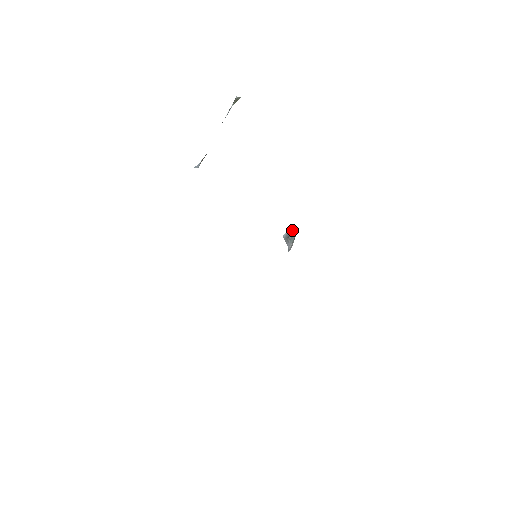
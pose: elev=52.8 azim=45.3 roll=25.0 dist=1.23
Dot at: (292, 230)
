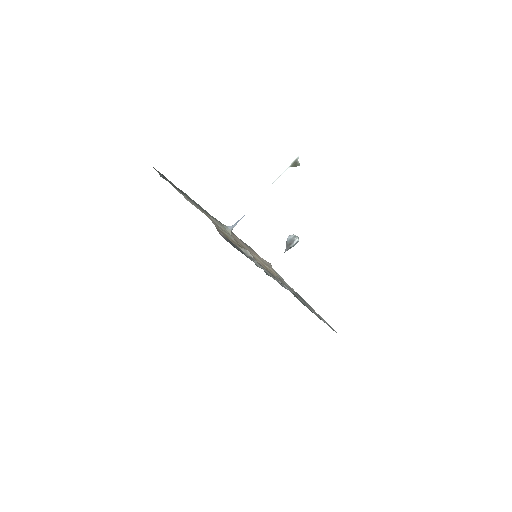
Dot at: (295, 240)
